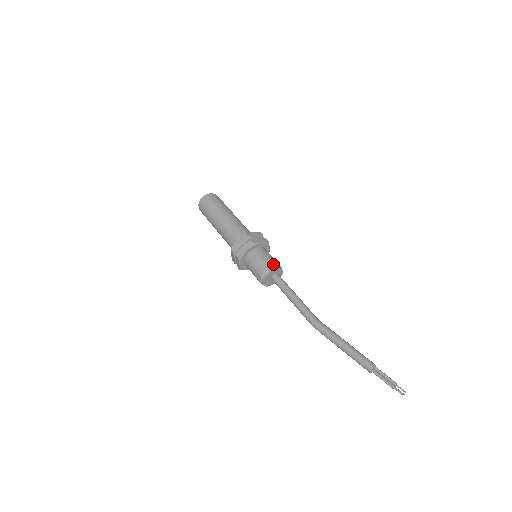
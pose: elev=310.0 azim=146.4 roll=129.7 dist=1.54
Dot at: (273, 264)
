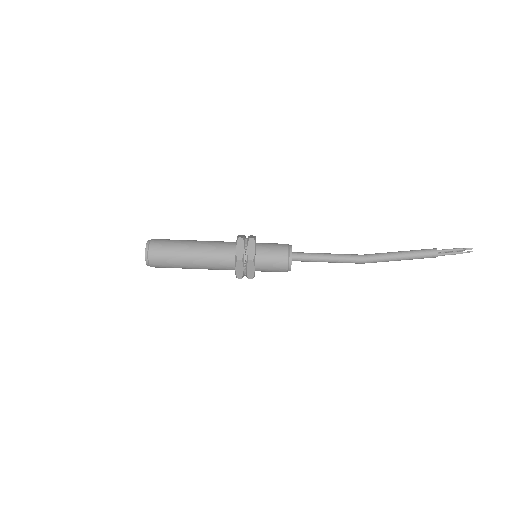
Dot at: (285, 255)
